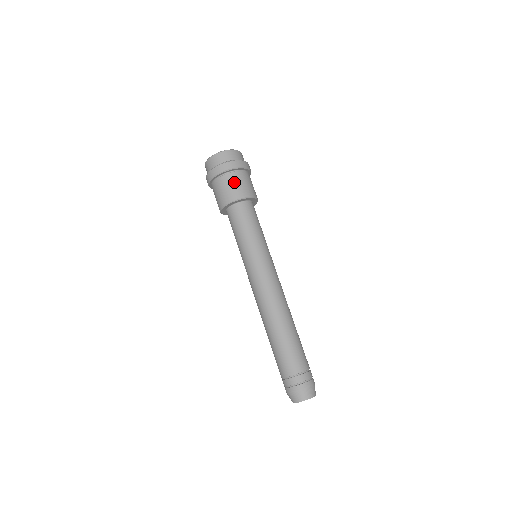
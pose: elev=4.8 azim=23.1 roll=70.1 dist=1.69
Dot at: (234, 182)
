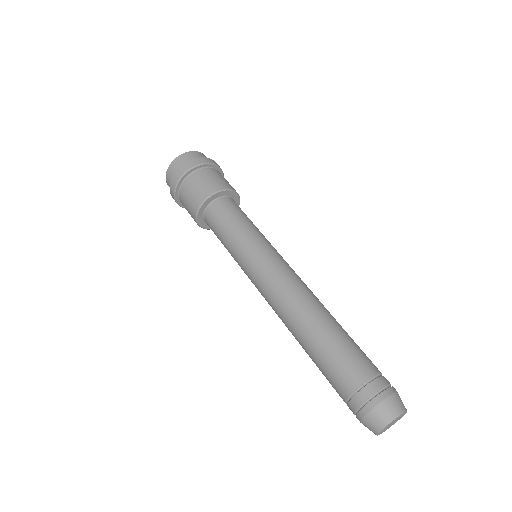
Dot at: (215, 175)
